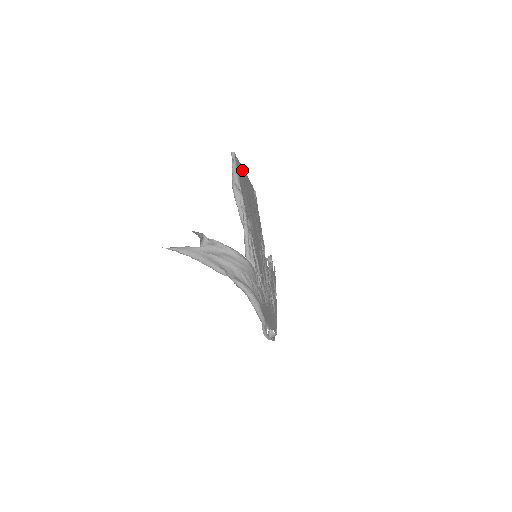
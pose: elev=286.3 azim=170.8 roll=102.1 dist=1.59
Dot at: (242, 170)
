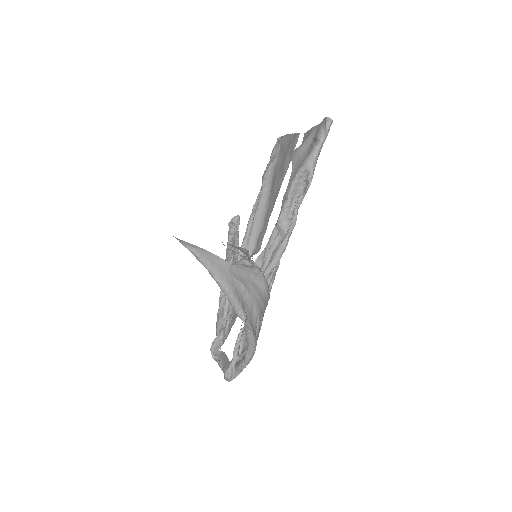
Dot at: (310, 134)
